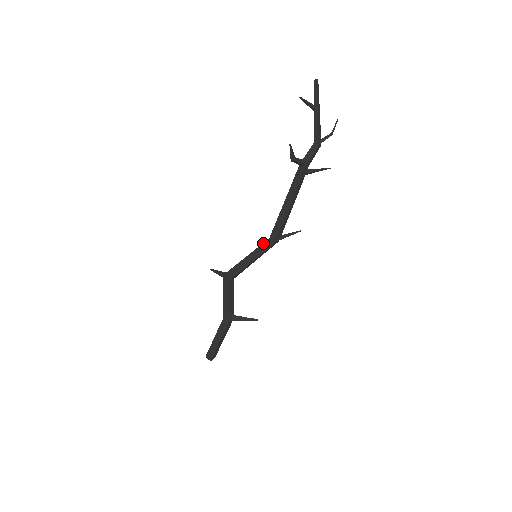
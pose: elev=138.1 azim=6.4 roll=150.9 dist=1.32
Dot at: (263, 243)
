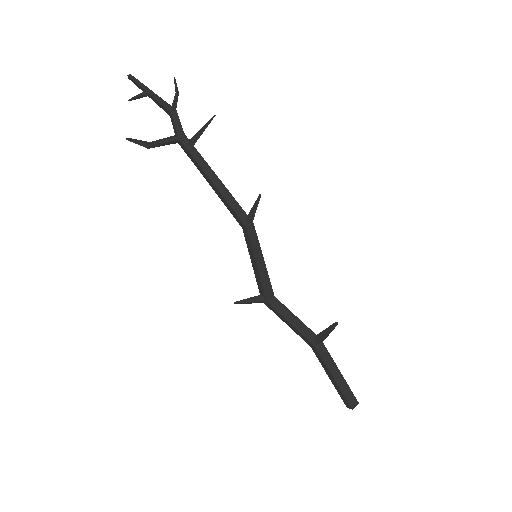
Dot at: (245, 238)
